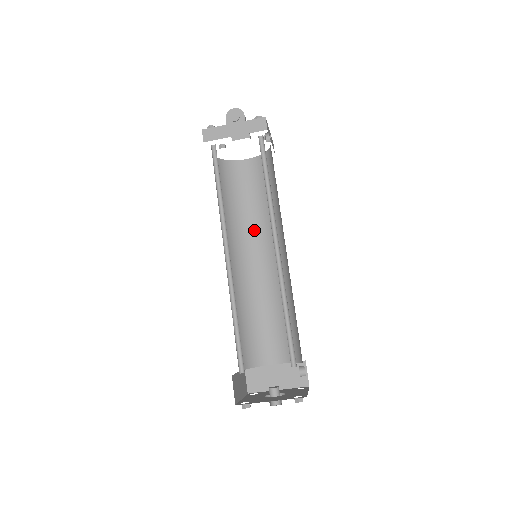
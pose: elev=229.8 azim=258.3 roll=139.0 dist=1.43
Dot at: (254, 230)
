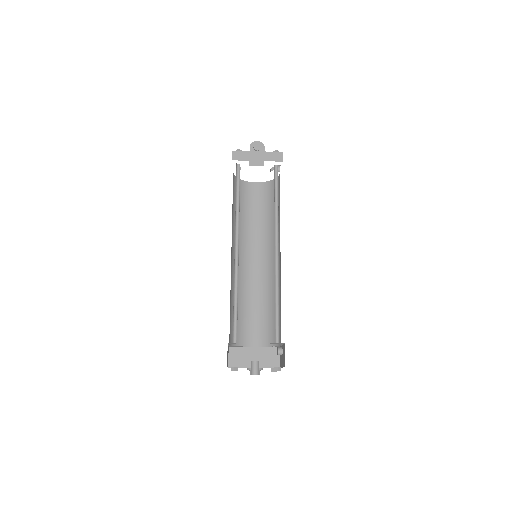
Dot at: (253, 238)
